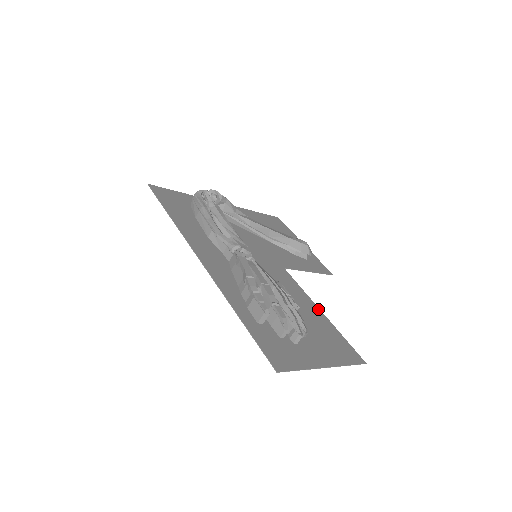
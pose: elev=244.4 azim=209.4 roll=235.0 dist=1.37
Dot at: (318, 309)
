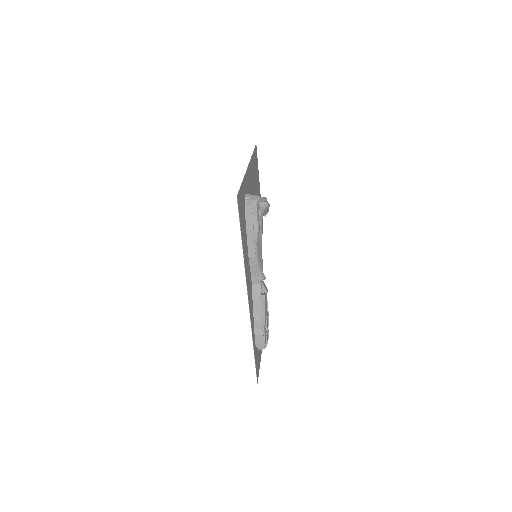
Dot at: occluded
